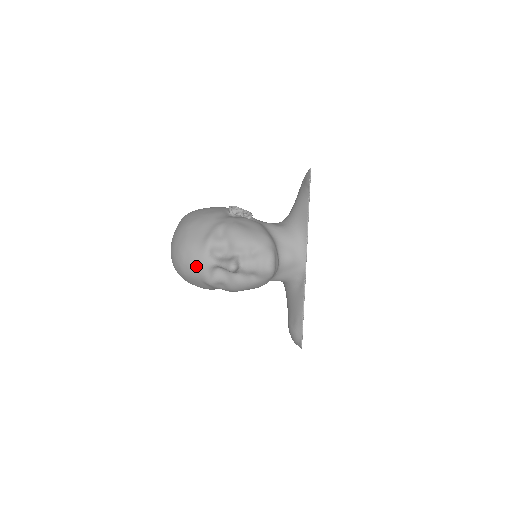
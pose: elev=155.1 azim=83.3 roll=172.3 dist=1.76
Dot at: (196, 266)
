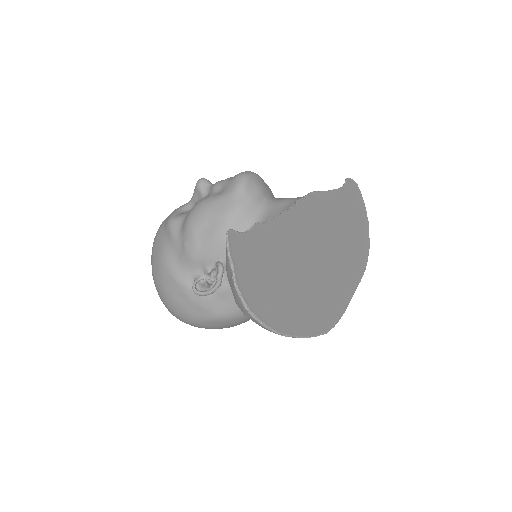
Dot at: occluded
